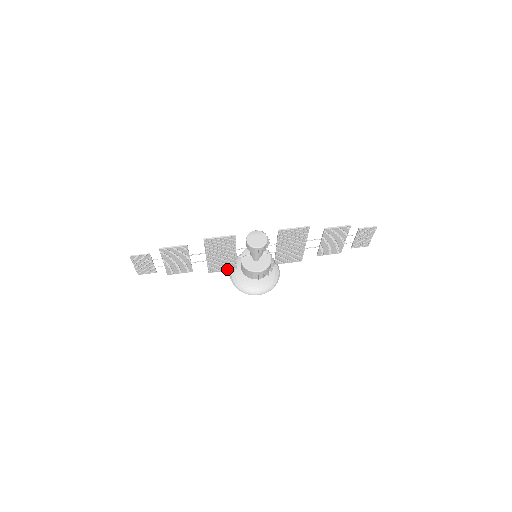
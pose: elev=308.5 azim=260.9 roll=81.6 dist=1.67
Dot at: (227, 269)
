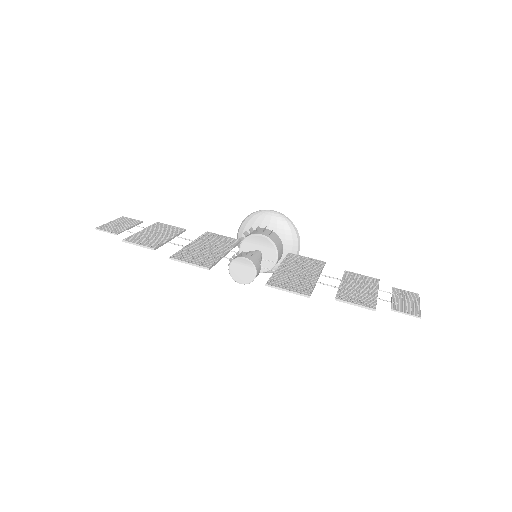
Dot at: (228, 239)
